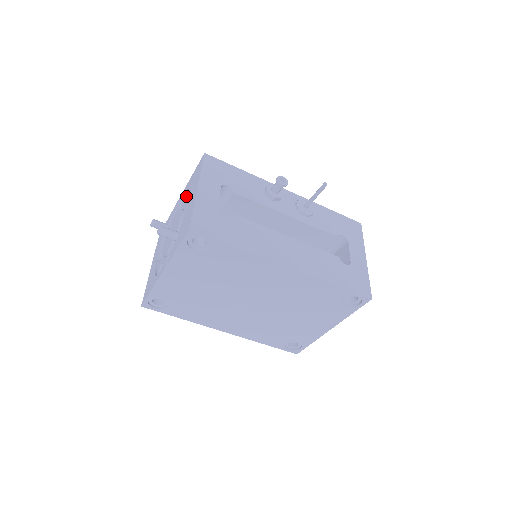
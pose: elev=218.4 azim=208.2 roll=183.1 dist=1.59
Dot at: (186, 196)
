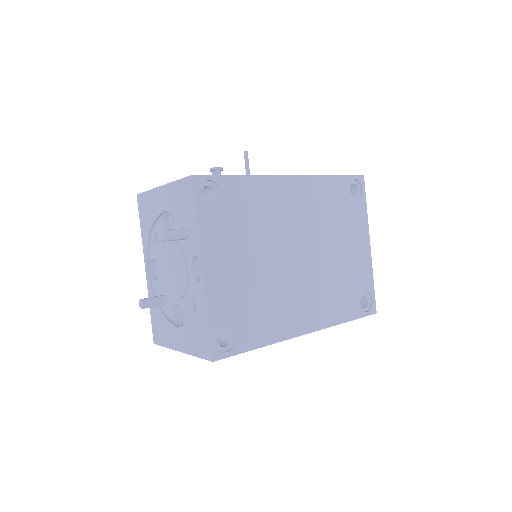
Dot at: (152, 248)
